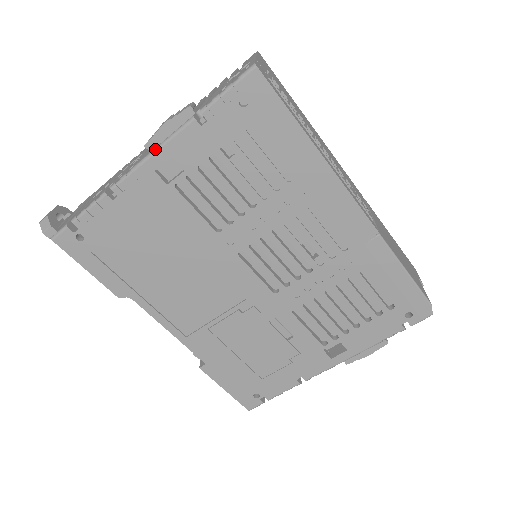
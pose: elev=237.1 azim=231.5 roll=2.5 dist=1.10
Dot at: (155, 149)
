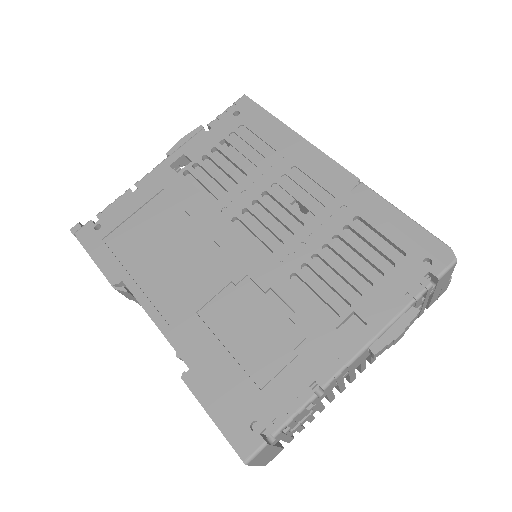
Dot at: (173, 152)
